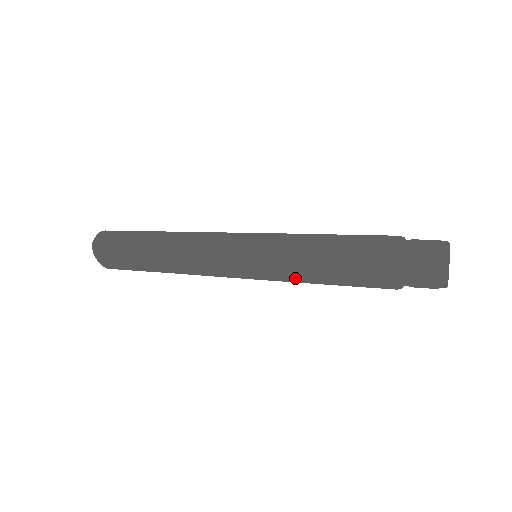
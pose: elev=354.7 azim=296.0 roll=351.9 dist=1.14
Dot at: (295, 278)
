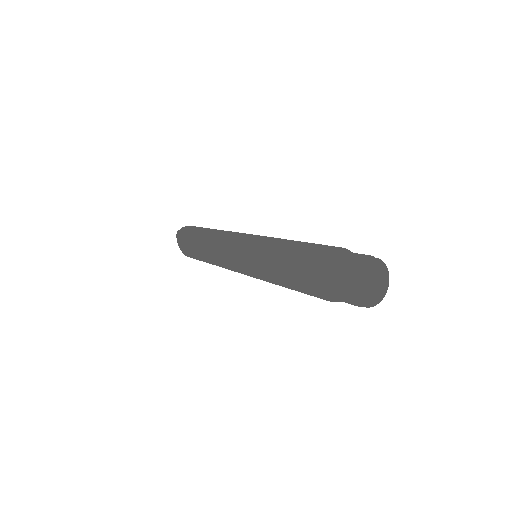
Dot at: (263, 275)
